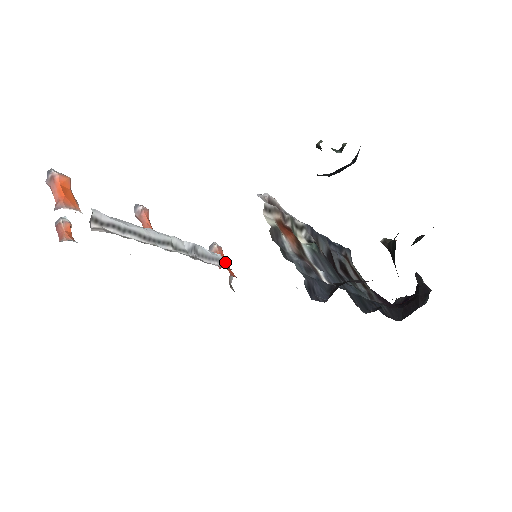
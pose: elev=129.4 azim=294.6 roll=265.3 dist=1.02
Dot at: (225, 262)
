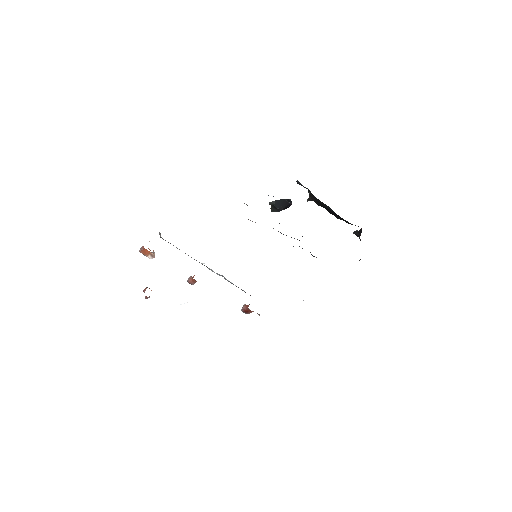
Dot at: occluded
